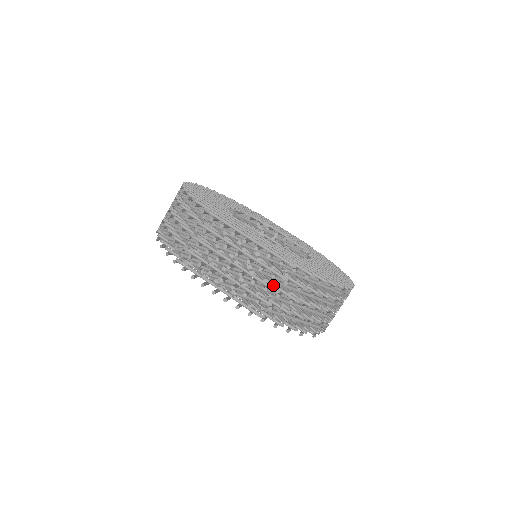
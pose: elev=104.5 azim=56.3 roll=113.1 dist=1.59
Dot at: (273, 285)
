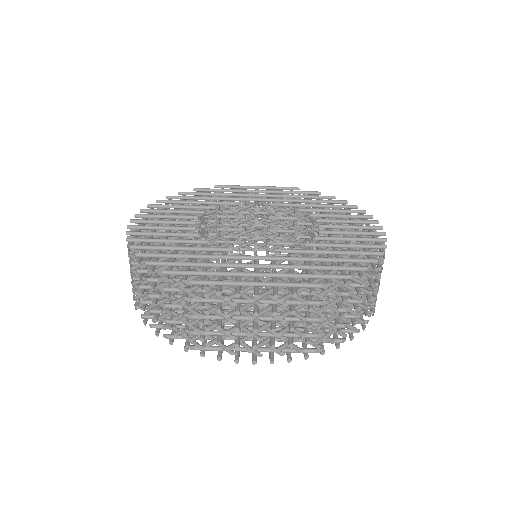
Dot at: occluded
